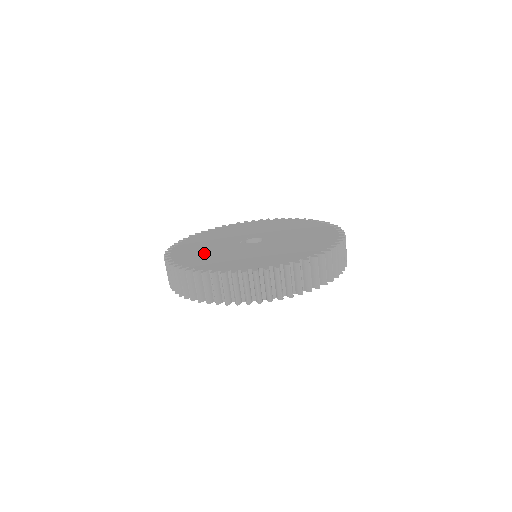
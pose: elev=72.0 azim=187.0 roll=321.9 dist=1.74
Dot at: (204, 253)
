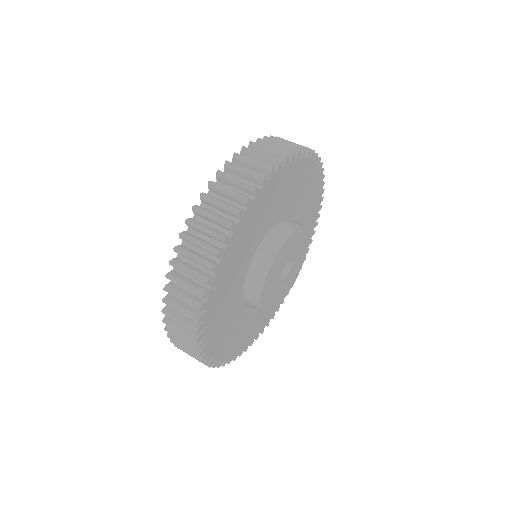
Dot at: occluded
